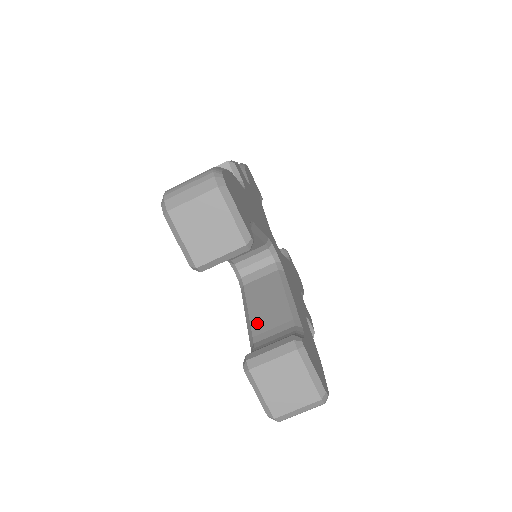
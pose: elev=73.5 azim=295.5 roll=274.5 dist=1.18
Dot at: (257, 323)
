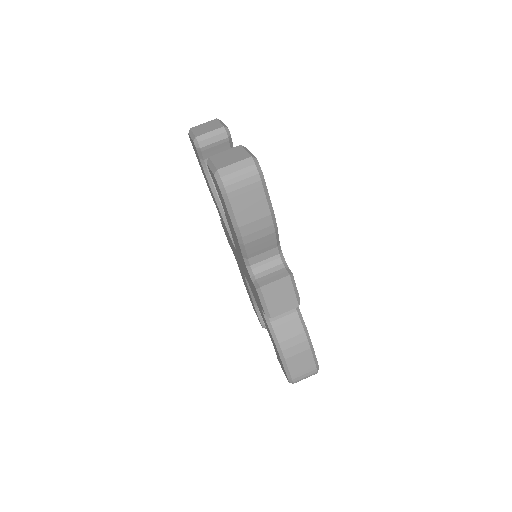
Dot at: occluded
